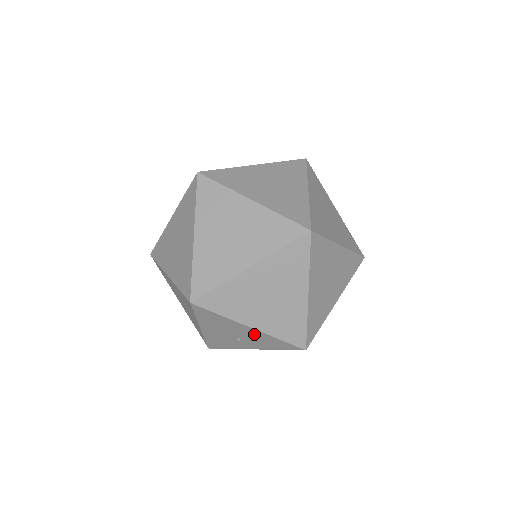
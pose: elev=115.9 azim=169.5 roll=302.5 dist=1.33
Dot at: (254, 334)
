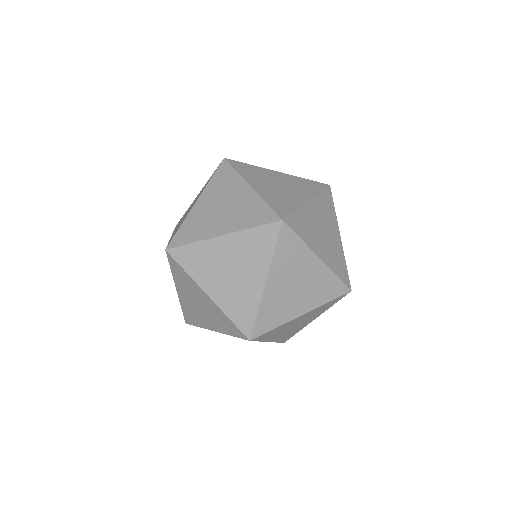
Dot at: (308, 315)
